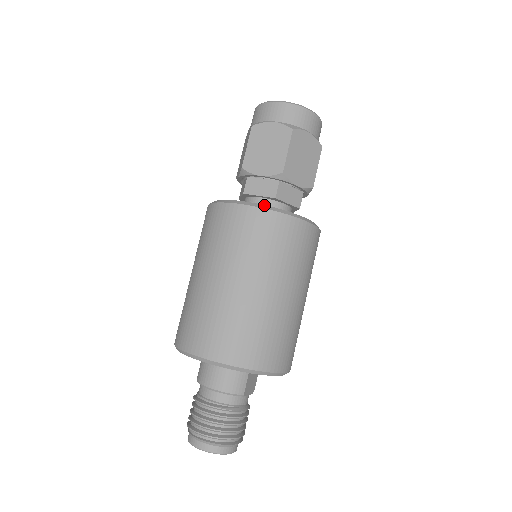
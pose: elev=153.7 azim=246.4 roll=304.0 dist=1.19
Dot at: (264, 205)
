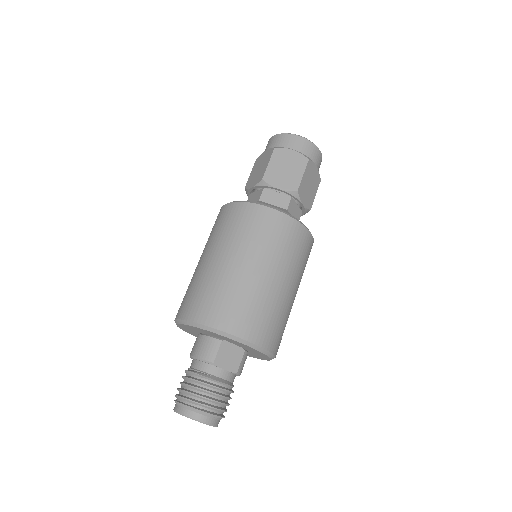
Dot at: occluded
